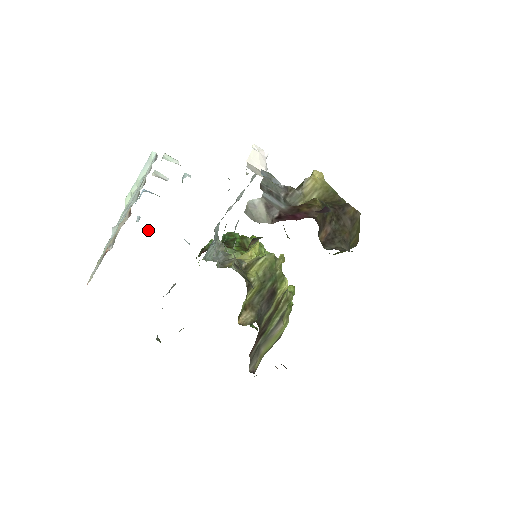
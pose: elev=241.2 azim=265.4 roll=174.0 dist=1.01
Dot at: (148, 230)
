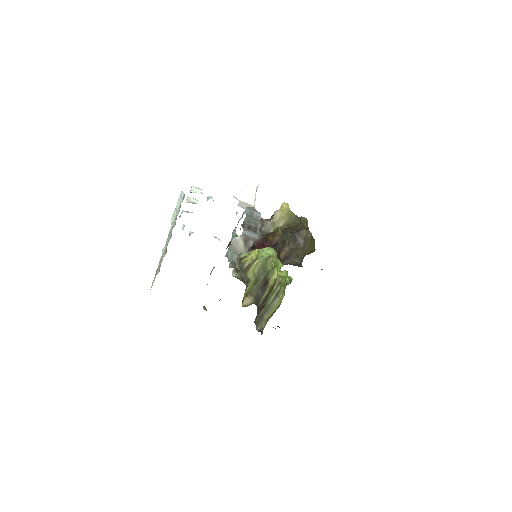
Dot at: (191, 232)
